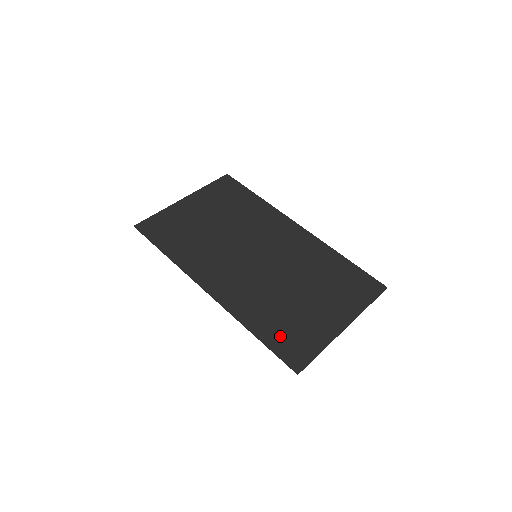
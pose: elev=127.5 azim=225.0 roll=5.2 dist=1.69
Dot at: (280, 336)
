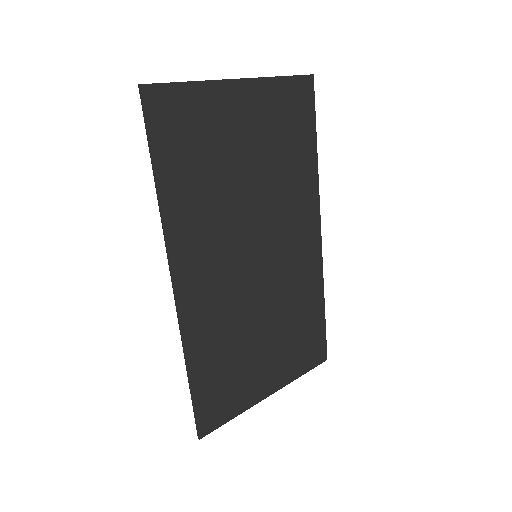
Dot at: (212, 388)
